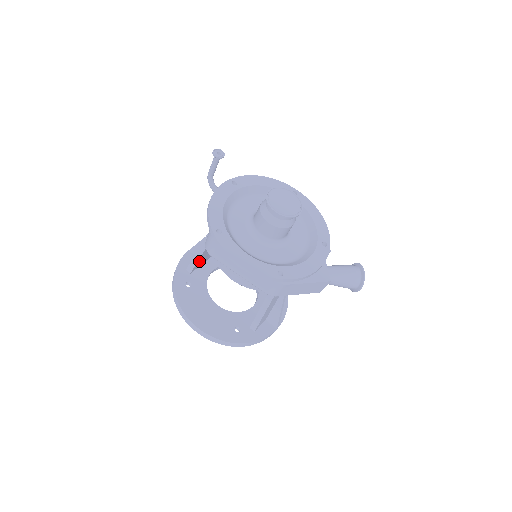
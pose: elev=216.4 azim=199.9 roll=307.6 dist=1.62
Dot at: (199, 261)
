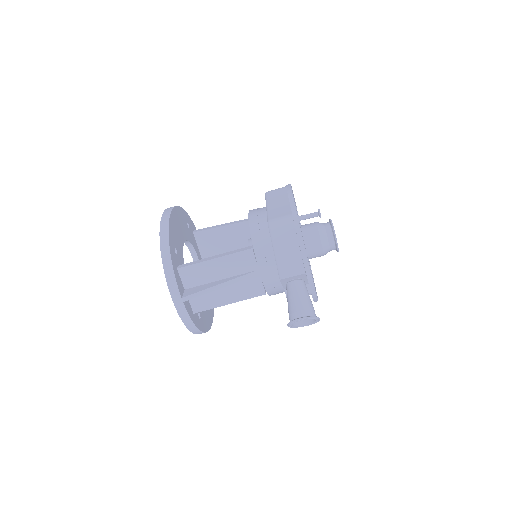
Dot at: (213, 233)
